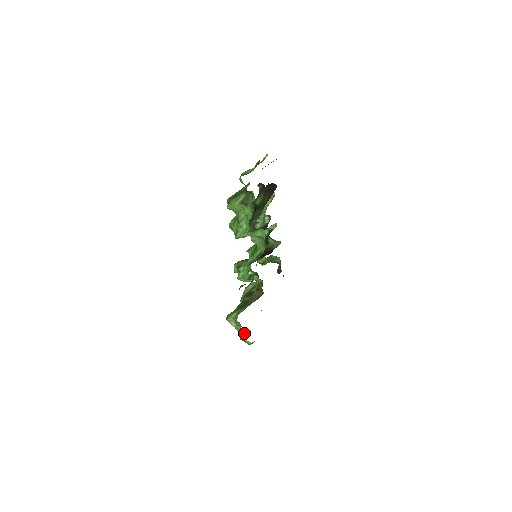
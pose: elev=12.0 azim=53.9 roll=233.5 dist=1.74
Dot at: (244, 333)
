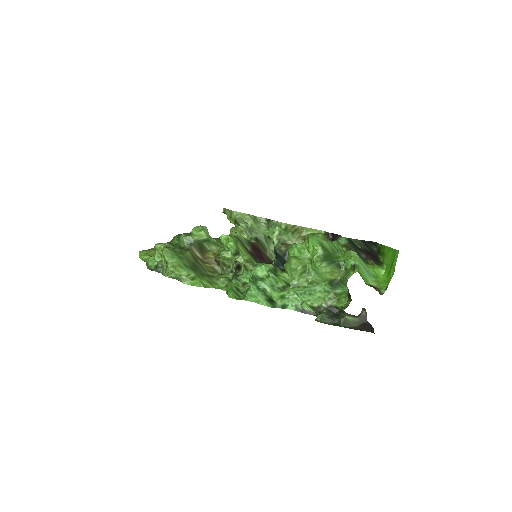
Dot at: (160, 268)
